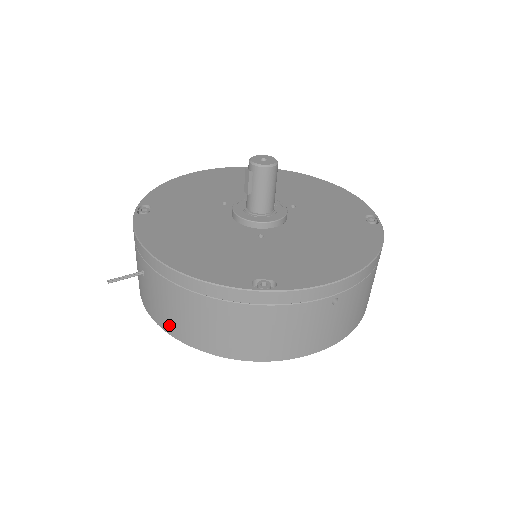
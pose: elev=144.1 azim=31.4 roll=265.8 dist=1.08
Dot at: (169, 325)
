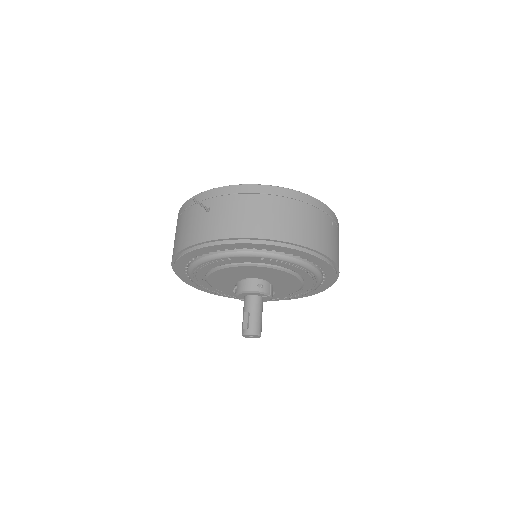
Dot at: (235, 229)
